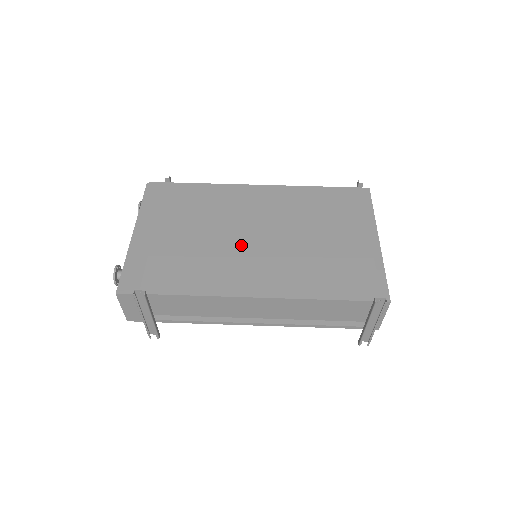
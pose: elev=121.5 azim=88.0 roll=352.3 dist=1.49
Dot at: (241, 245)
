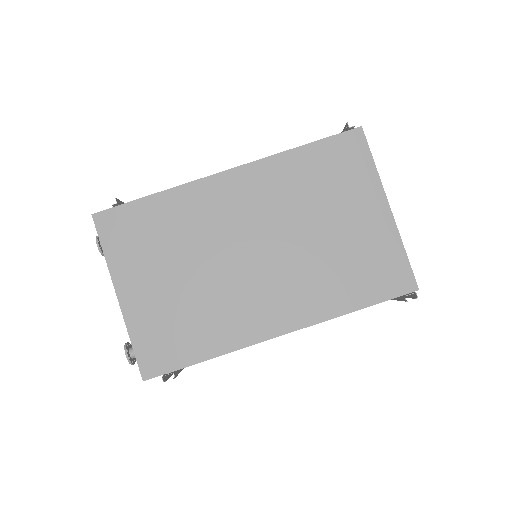
Dot at: (244, 272)
